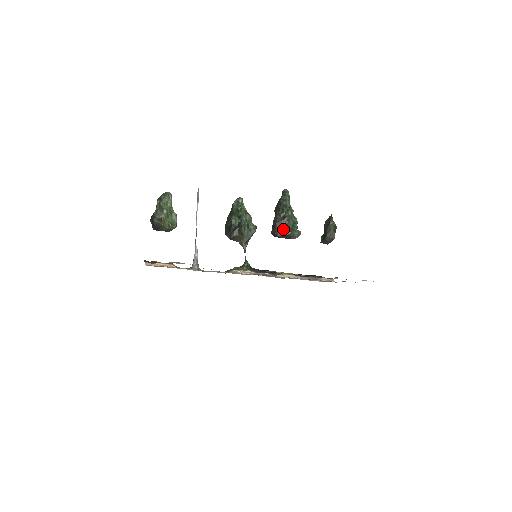
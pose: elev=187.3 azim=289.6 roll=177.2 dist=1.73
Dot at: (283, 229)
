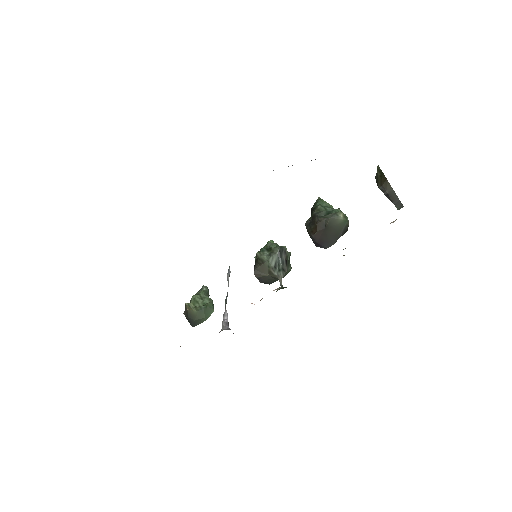
Dot at: (315, 225)
